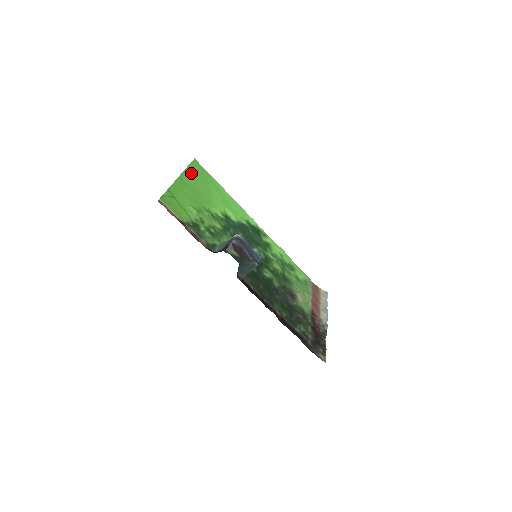
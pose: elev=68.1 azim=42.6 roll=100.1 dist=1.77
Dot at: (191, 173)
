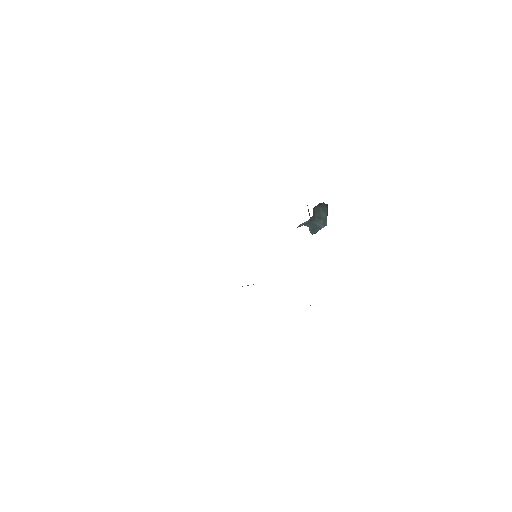
Dot at: occluded
